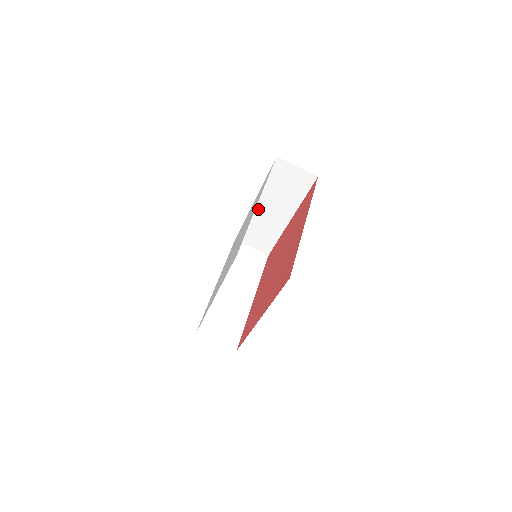
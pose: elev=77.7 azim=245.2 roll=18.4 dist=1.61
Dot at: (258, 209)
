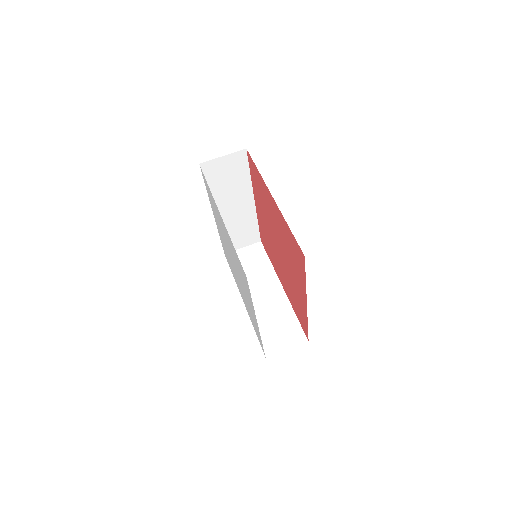
Dot at: (221, 216)
